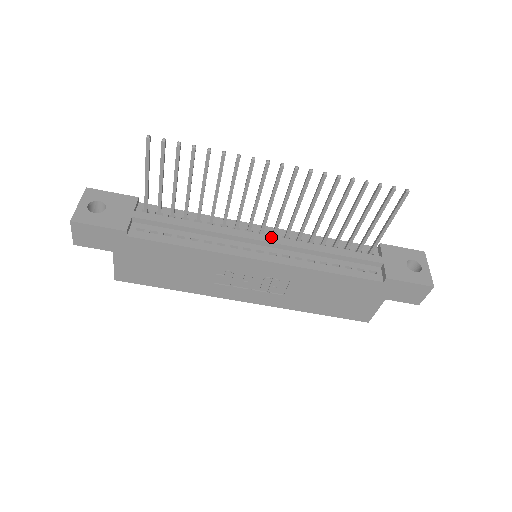
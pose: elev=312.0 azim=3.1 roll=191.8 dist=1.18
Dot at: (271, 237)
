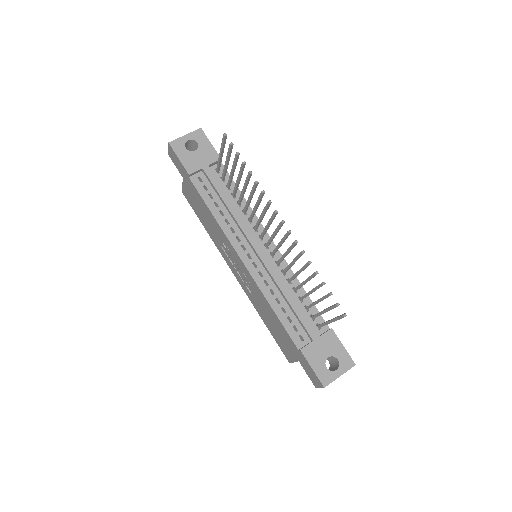
Dot at: (265, 255)
